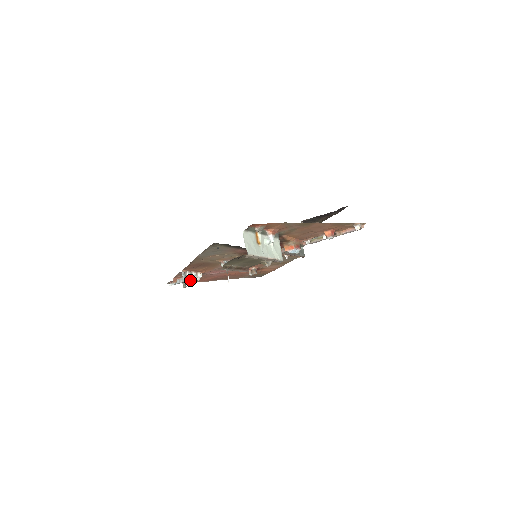
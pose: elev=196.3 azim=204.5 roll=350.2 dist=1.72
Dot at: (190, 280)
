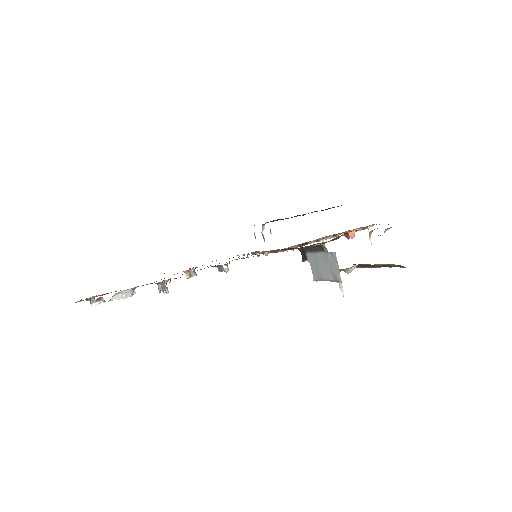
Dot at: occluded
